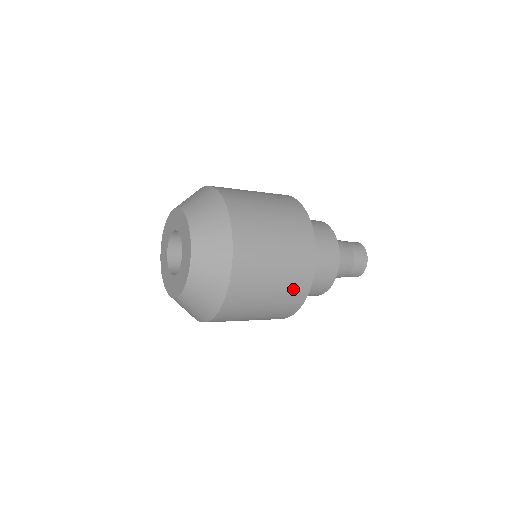
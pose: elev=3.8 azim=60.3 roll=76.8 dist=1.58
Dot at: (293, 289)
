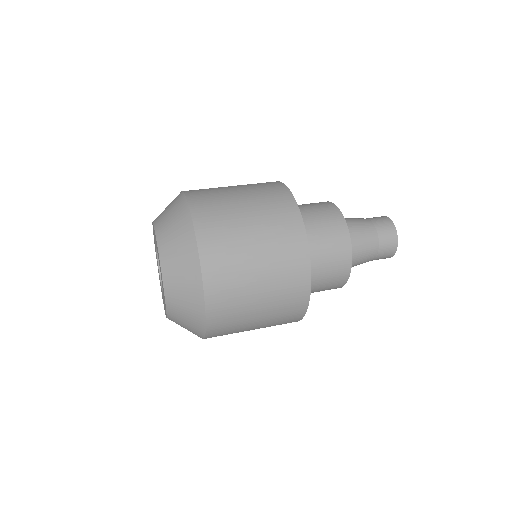
Dot at: occluded
